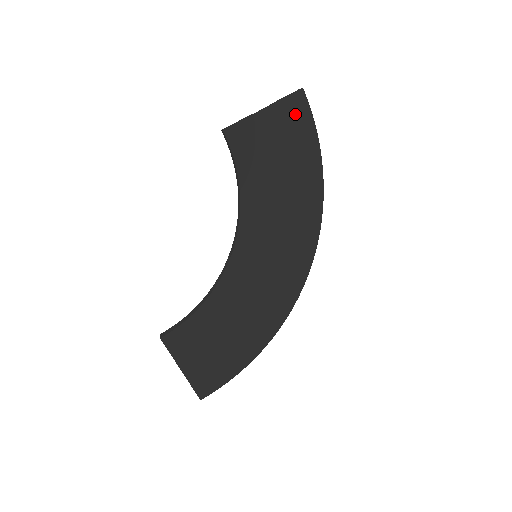
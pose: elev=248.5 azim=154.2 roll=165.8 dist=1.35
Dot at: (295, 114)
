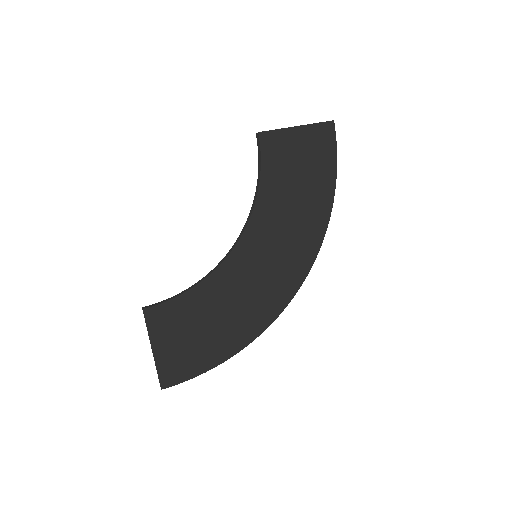
Dot at: (322, 139)
